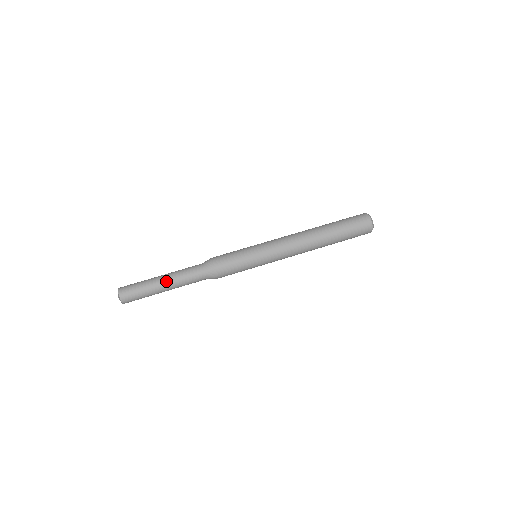
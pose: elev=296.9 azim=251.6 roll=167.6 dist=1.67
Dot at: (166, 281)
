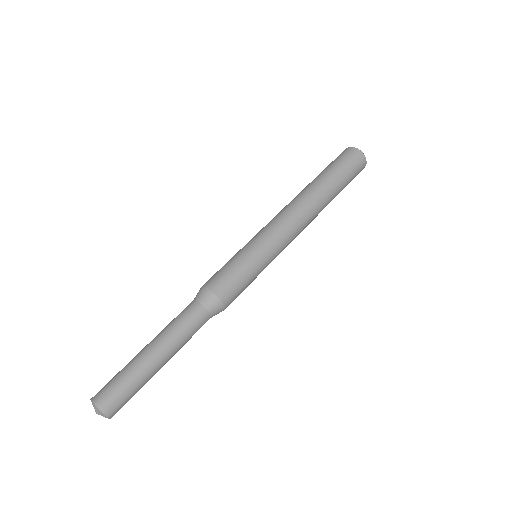
Dot at: (154, 345)
